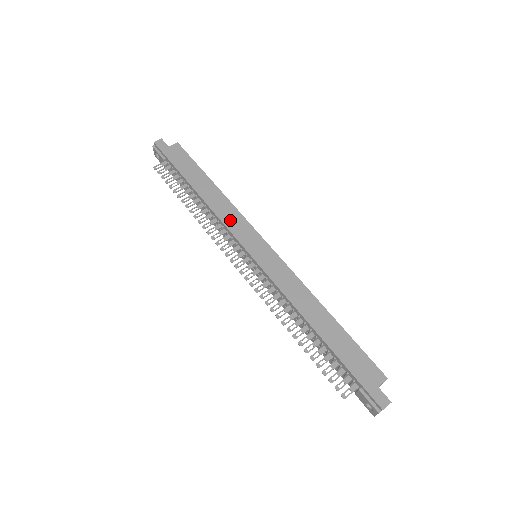
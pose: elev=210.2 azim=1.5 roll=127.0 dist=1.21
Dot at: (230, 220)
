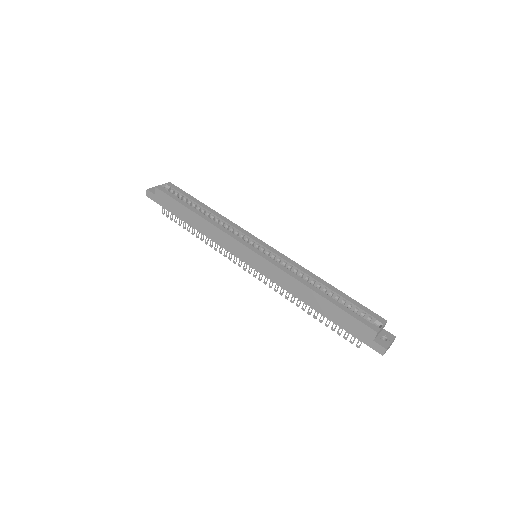
Dot at: (222, 242)
